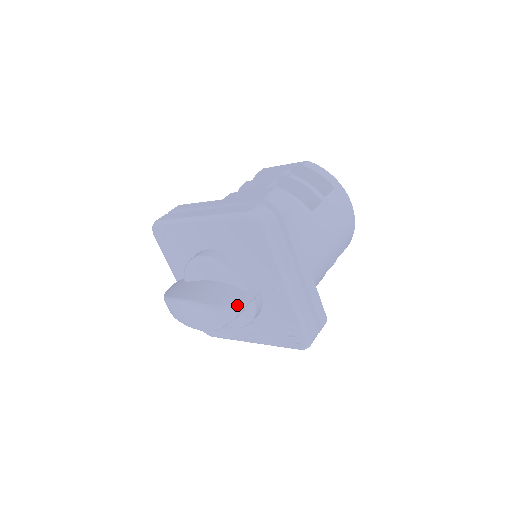
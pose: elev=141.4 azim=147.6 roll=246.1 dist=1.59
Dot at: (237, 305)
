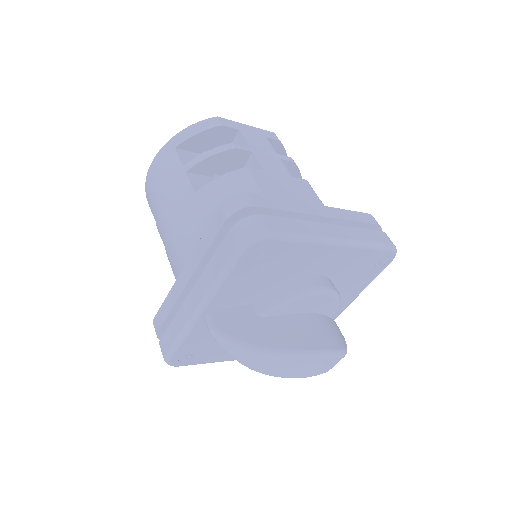
Dot at: occluded
